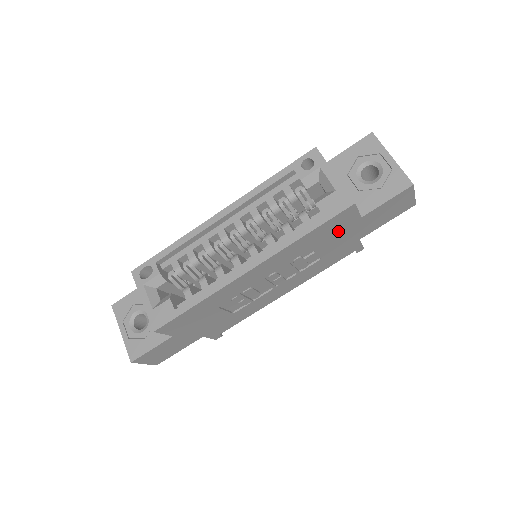
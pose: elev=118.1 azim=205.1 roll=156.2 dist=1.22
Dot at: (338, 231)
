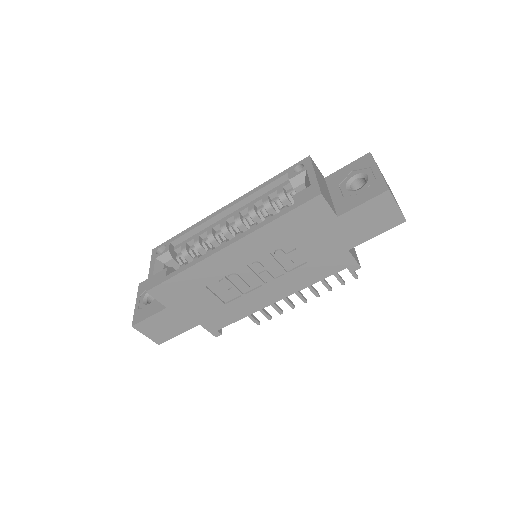
Dot at: (315, 227)
